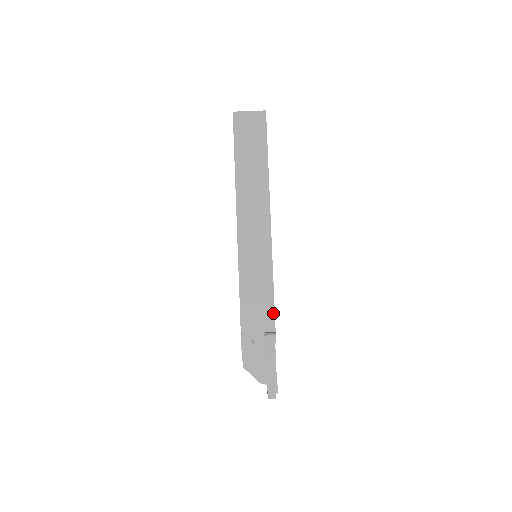
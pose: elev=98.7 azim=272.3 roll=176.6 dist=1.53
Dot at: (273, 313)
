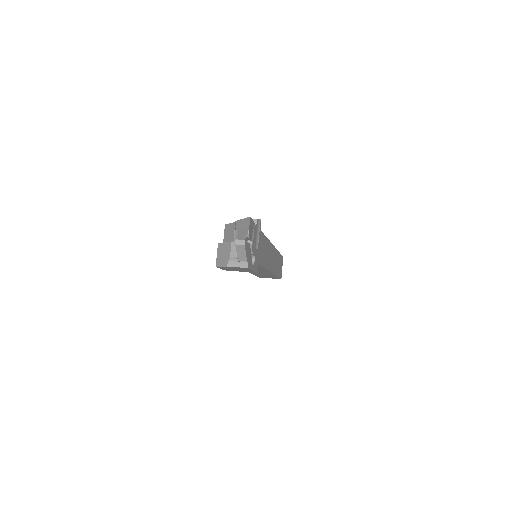
Dot at: occluded
